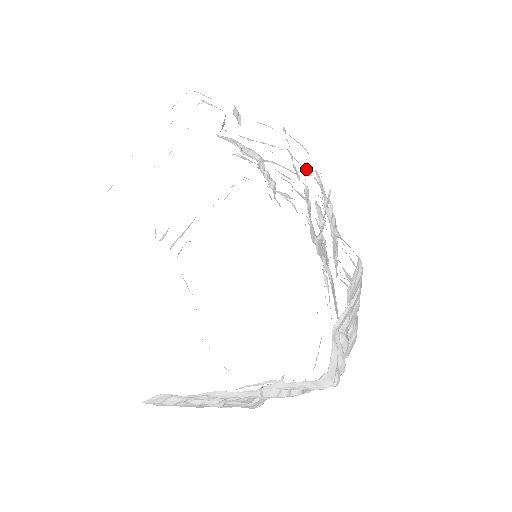
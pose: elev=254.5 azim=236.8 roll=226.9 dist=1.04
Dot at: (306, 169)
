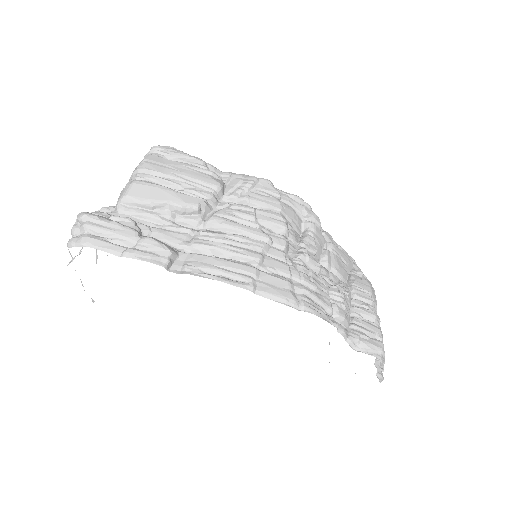
Dot at: (288, 276)
